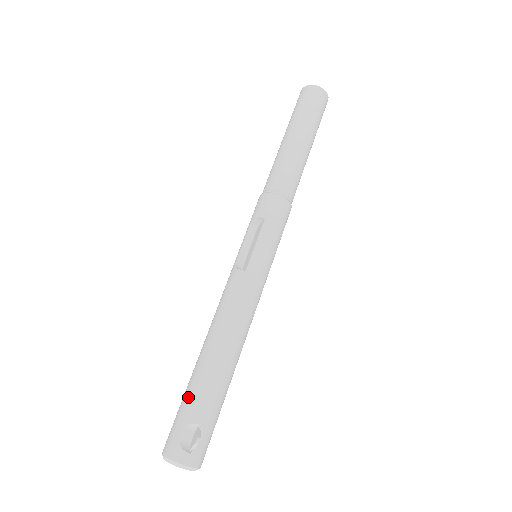
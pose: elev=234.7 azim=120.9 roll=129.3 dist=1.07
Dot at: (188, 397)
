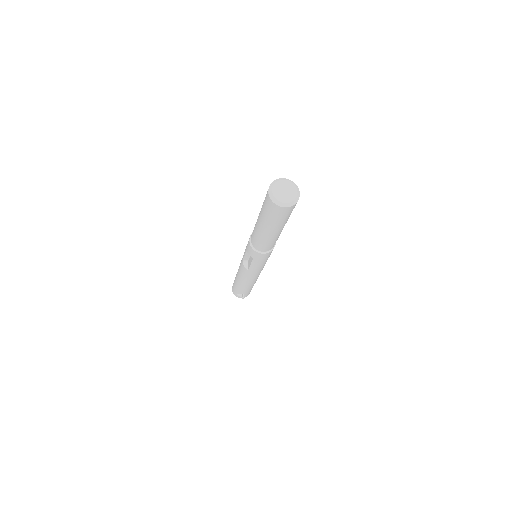
Dot at: (235, 286)
